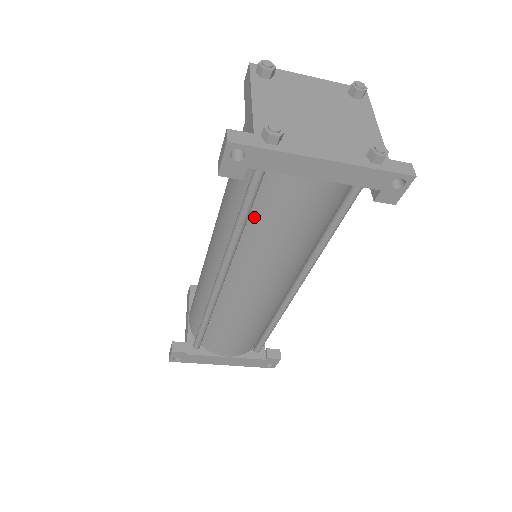
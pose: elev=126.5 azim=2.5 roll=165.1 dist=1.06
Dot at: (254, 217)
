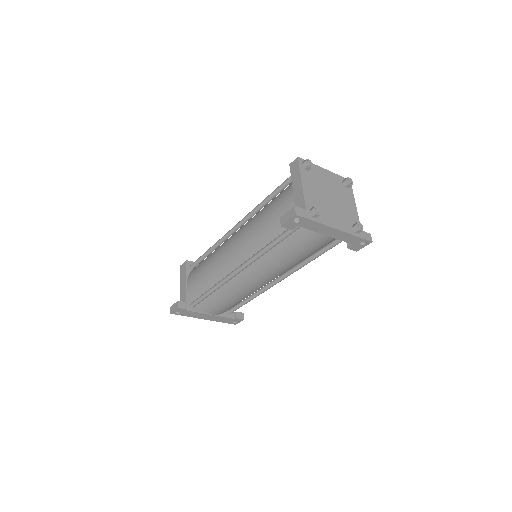
Dot at: (281, 244)
